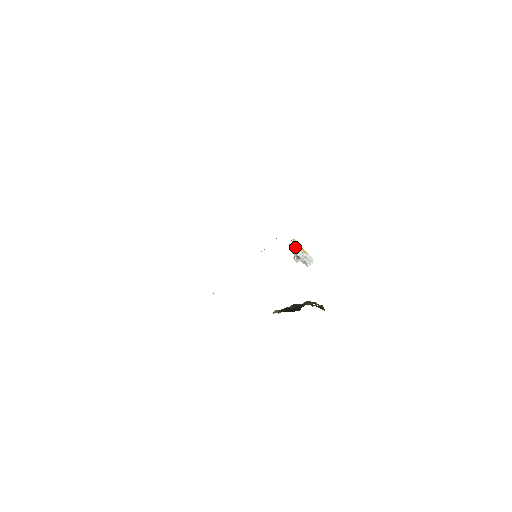
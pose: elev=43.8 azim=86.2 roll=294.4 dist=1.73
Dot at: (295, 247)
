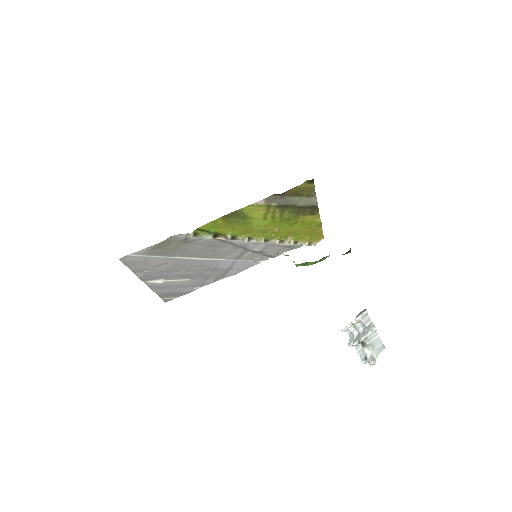
Dot at: (354, 339)
